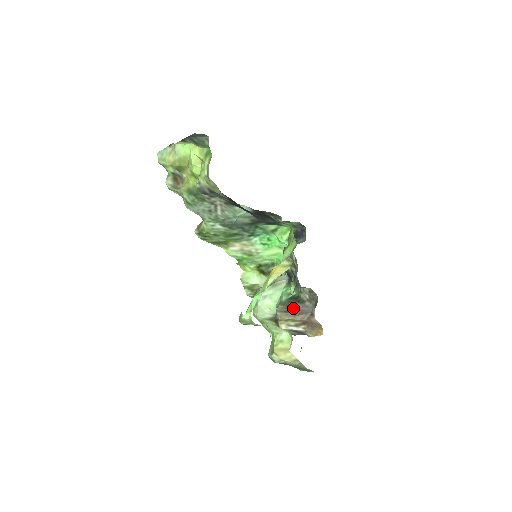
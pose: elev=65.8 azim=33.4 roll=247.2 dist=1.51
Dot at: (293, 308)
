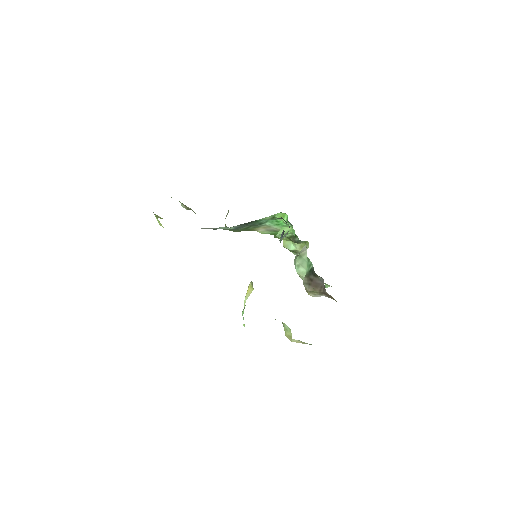
Dot at: (312, 281)
